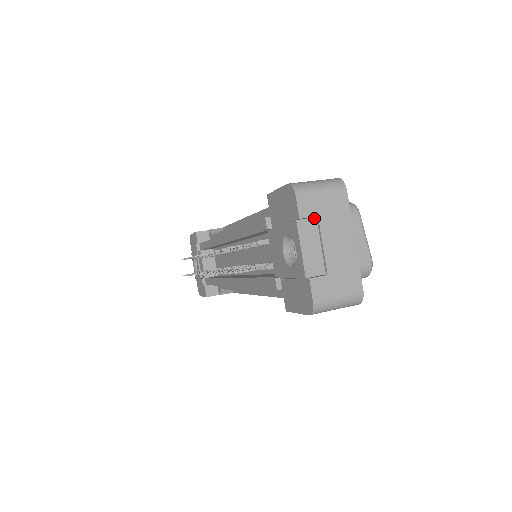
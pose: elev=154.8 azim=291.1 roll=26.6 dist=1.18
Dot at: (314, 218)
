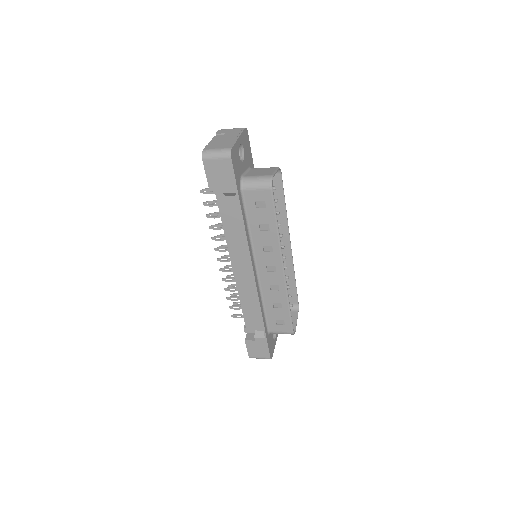
Dot at: occluded
